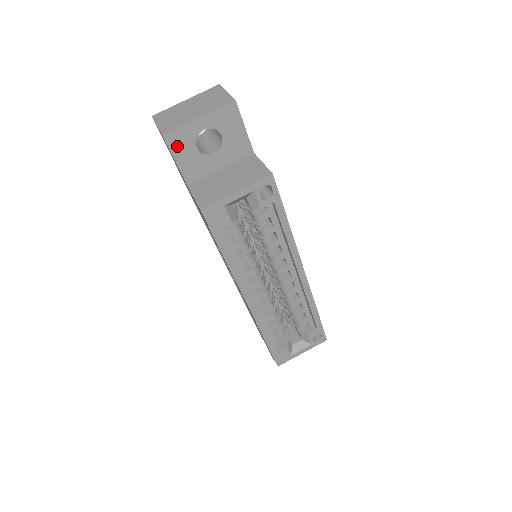
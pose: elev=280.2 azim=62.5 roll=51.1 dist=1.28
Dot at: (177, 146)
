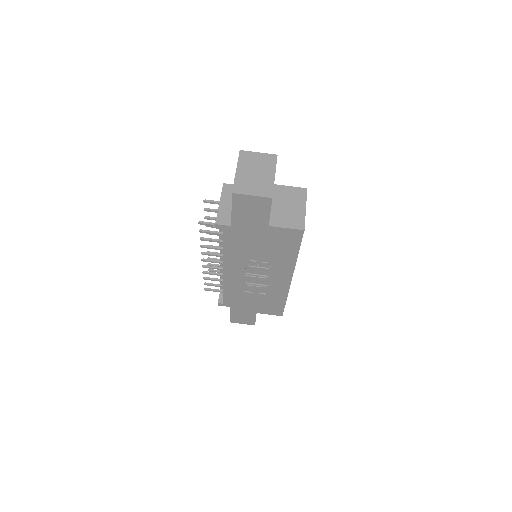
Dot at: occluded
